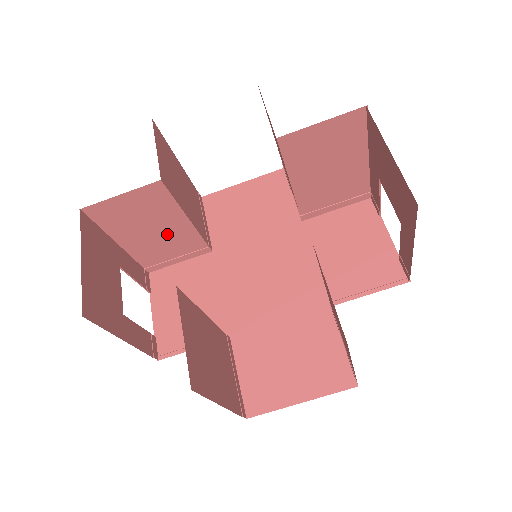
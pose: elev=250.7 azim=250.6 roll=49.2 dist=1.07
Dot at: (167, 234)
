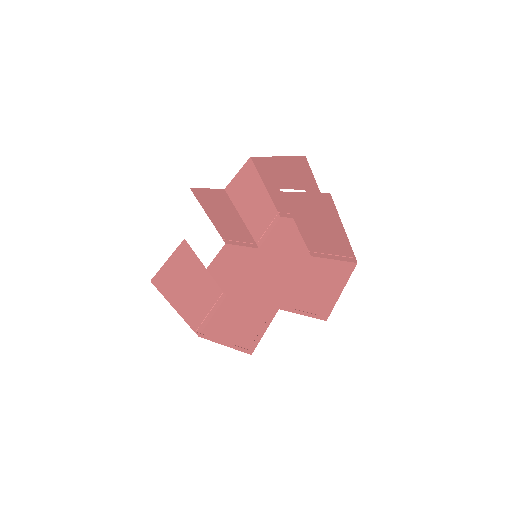
Dot at: (199, 288)
